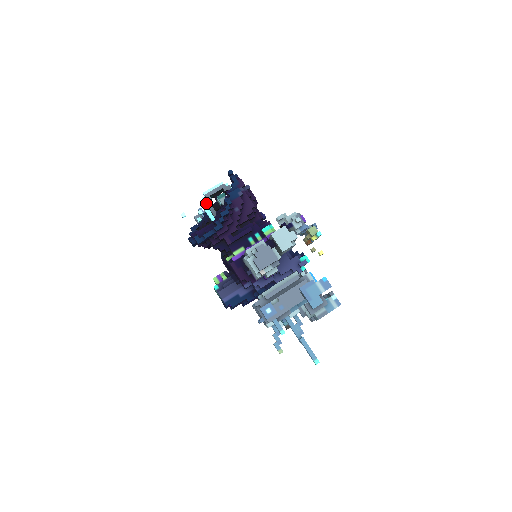
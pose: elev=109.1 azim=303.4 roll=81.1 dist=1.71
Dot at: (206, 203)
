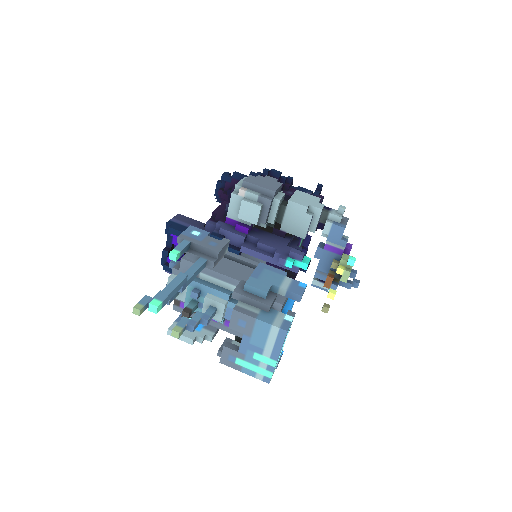
Dot at: occluded
